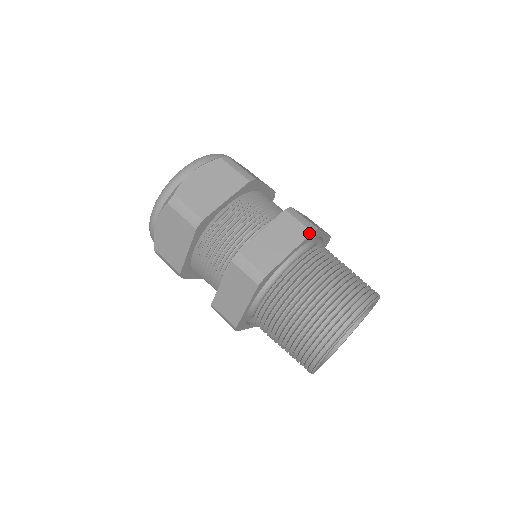
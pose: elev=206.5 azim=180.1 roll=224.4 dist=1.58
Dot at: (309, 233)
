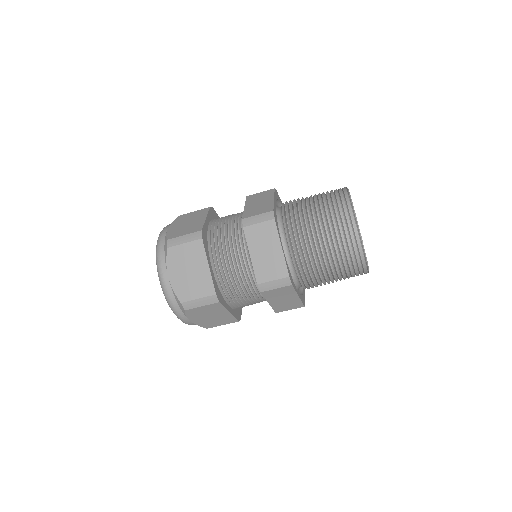
Dot at: (273, 190)
